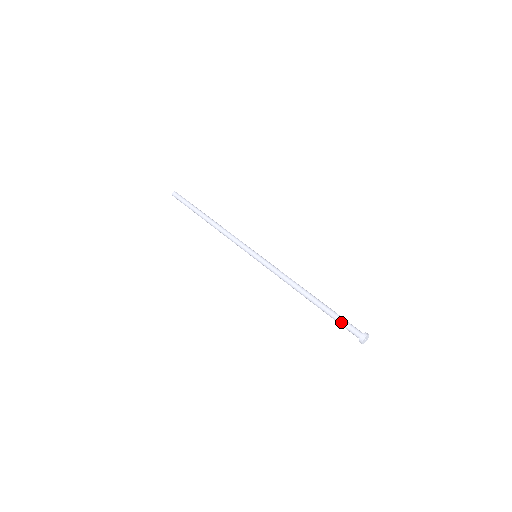
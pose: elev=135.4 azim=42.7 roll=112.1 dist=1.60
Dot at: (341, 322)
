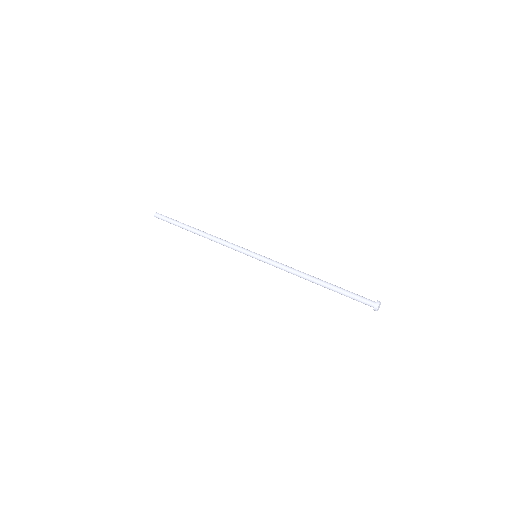
Dot at: (354, 295)
